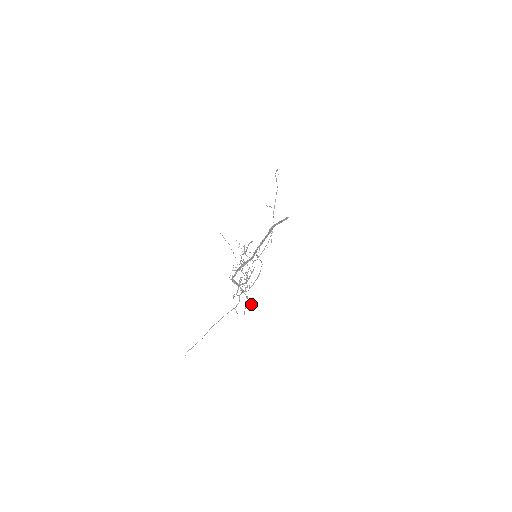
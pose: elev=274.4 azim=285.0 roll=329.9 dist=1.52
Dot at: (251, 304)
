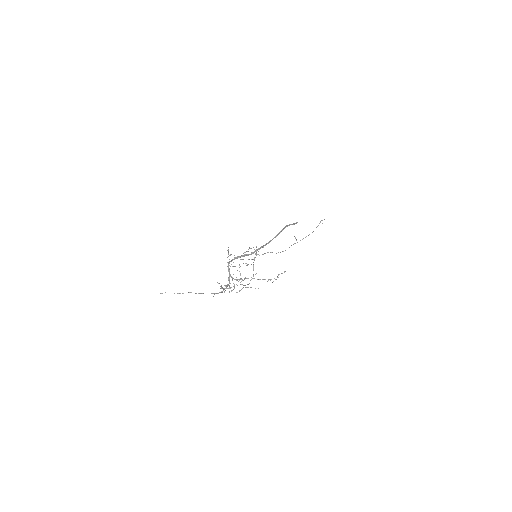
Dot at: (225, 290)
